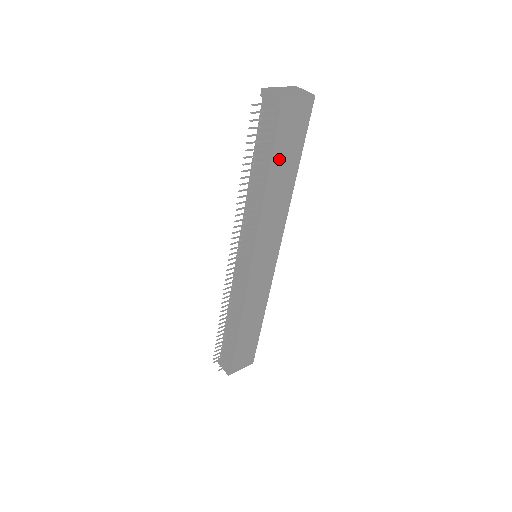
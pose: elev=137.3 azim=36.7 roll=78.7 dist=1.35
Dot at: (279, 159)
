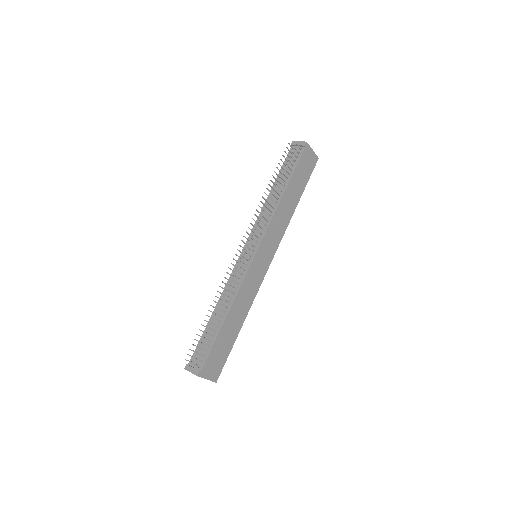
Dot at: (295, 180)
